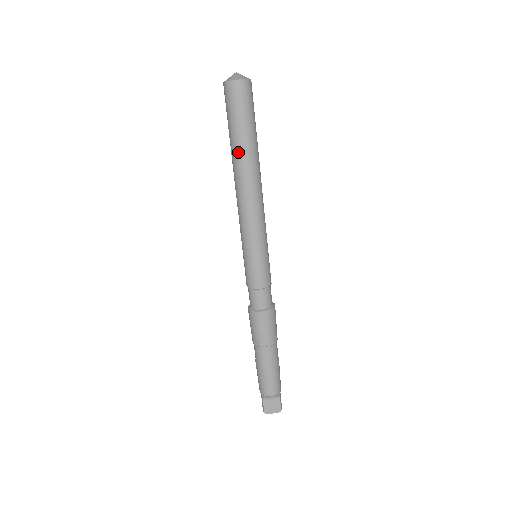
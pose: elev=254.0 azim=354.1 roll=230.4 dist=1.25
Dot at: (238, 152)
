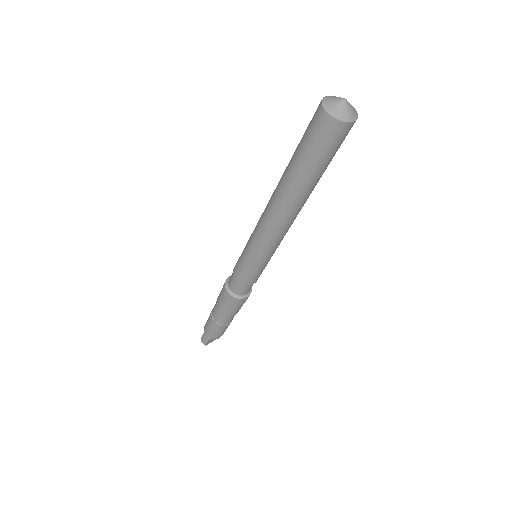
Dot at: (305, 190)
